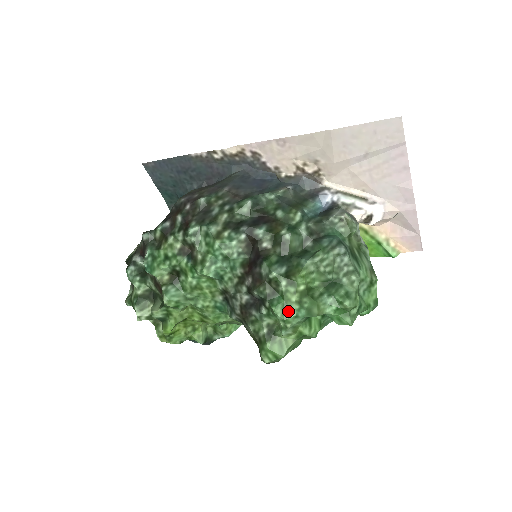
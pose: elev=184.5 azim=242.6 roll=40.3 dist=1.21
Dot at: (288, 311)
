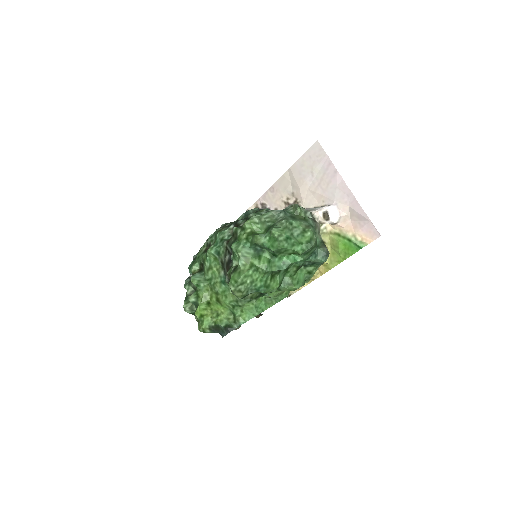
Dot at: (239, 245)
